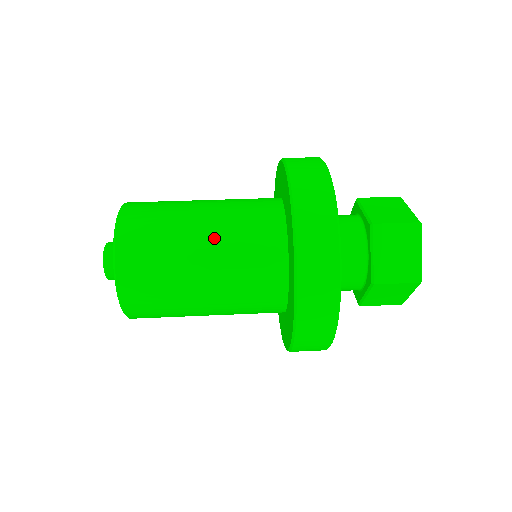
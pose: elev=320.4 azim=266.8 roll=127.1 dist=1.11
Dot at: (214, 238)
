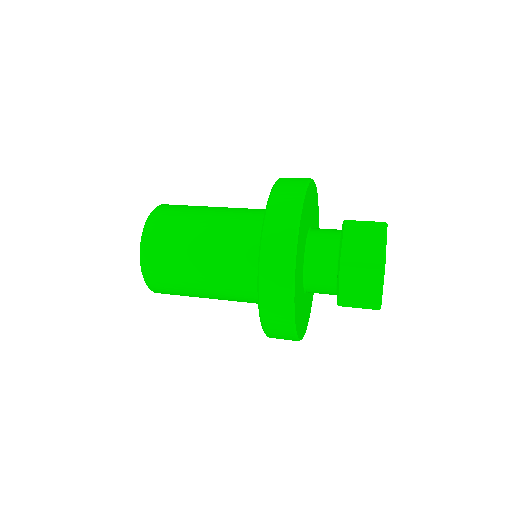
Dot at: (219, 216)
